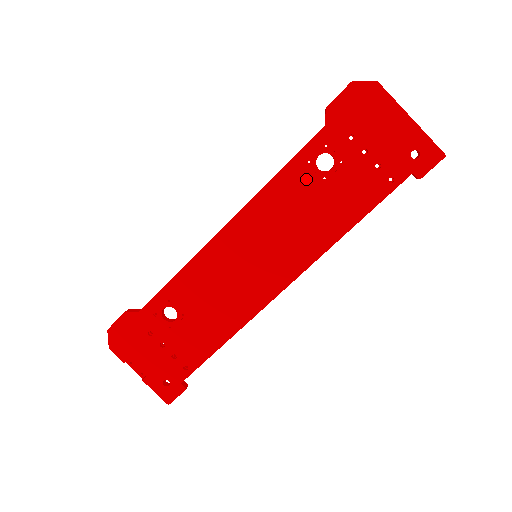
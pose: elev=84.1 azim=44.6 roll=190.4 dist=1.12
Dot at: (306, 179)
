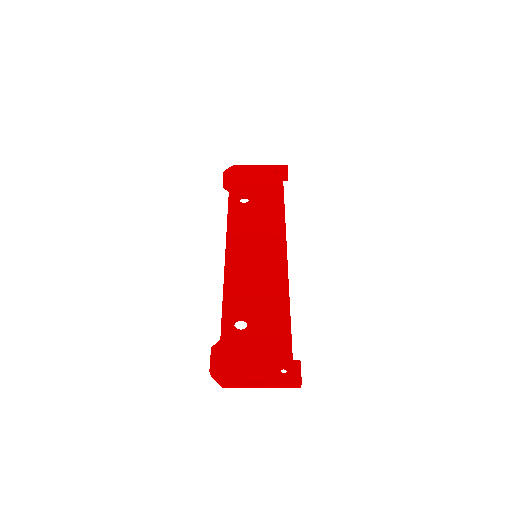
Dot at: (243, 209)
